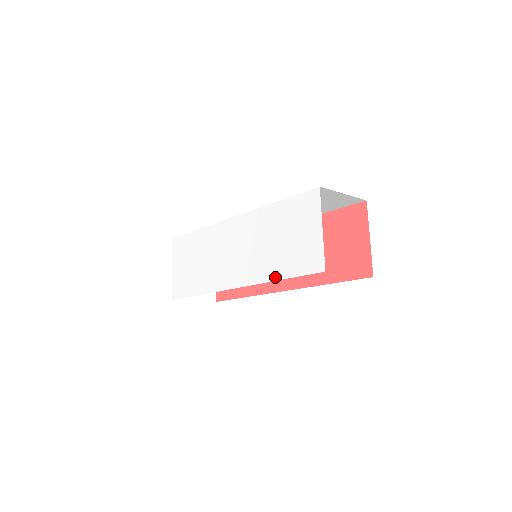
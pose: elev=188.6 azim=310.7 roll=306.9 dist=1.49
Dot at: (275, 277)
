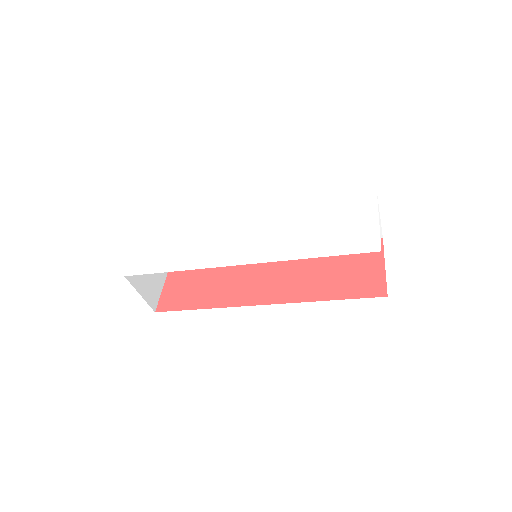
Dot at: (310, 255)
